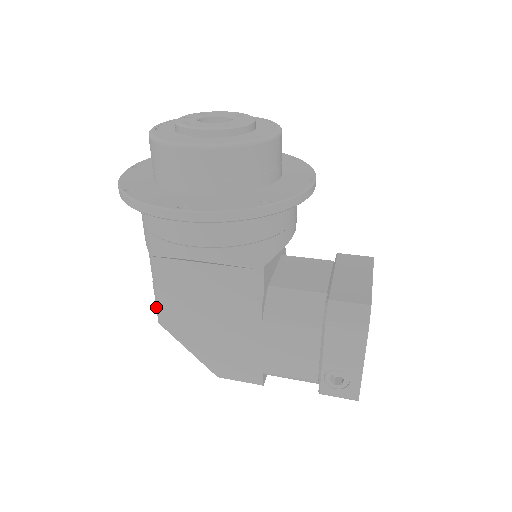
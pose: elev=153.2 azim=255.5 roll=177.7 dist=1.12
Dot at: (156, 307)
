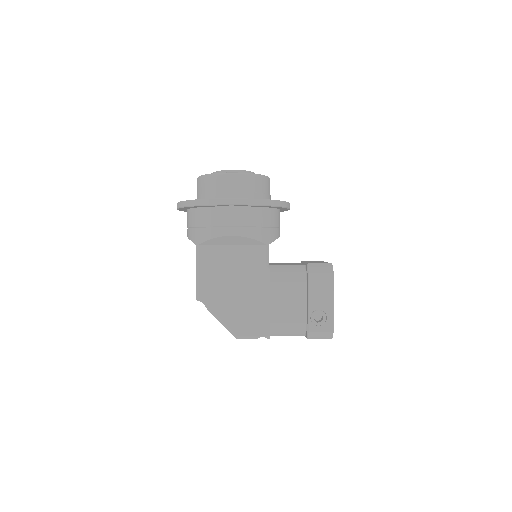
Dot at: (196, 285)
